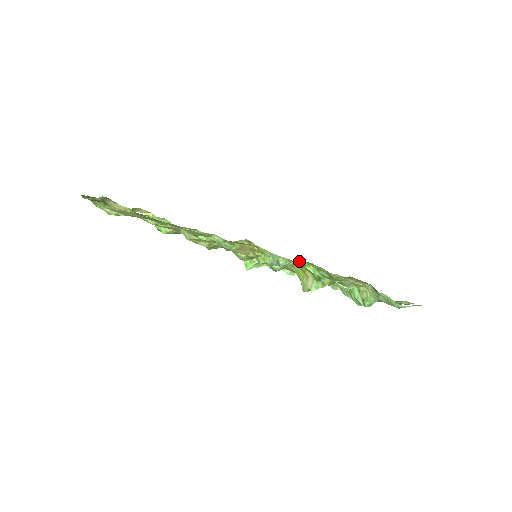
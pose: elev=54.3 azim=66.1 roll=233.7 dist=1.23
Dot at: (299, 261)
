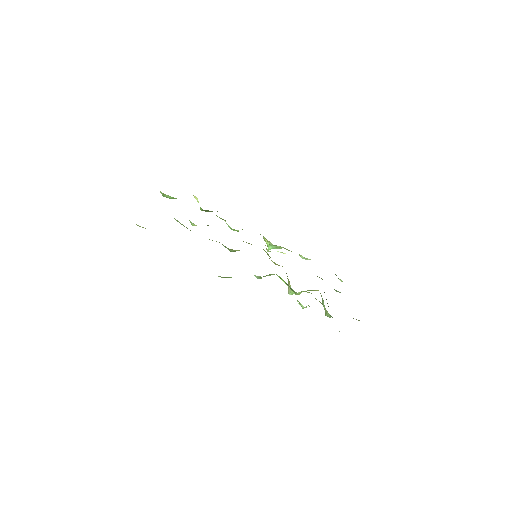
Dot at: occluded
